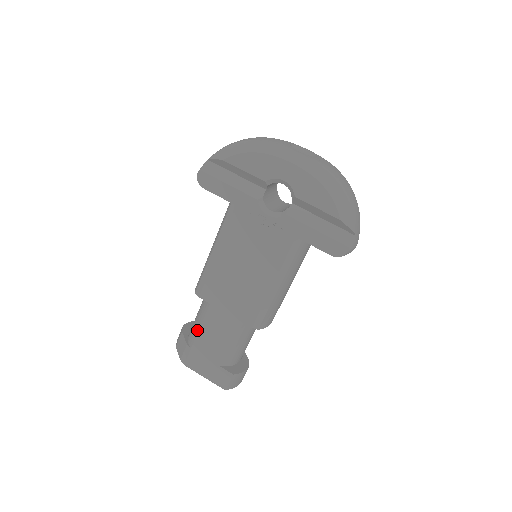
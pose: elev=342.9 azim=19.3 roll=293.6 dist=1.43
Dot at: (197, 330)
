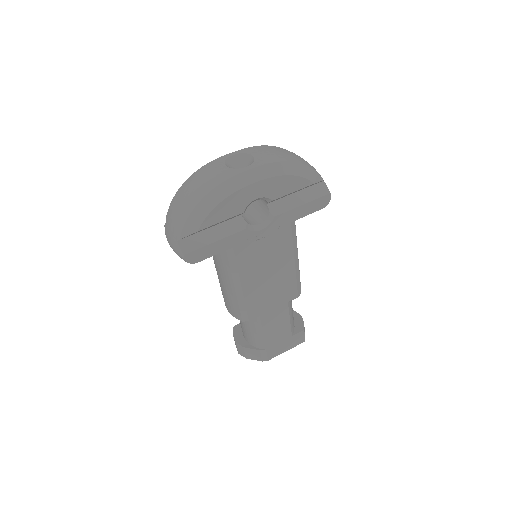
Dot at: (262, 337)
